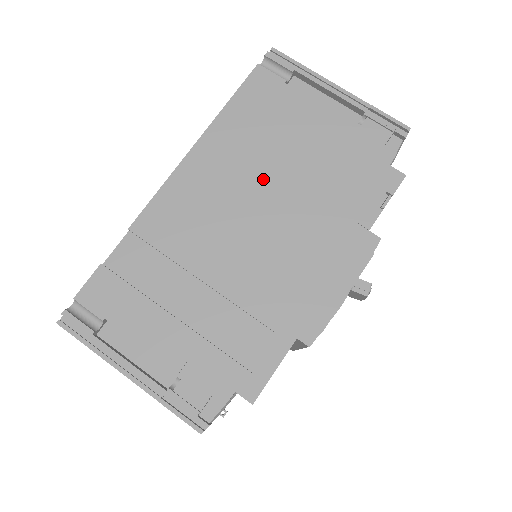
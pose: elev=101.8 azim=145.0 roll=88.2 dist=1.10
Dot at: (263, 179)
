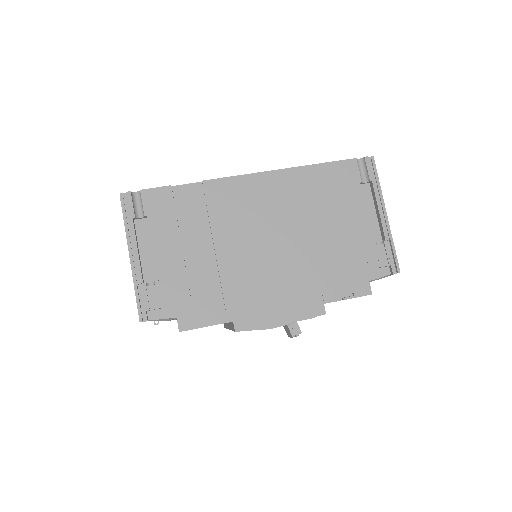
Dot at: (297, 223)
